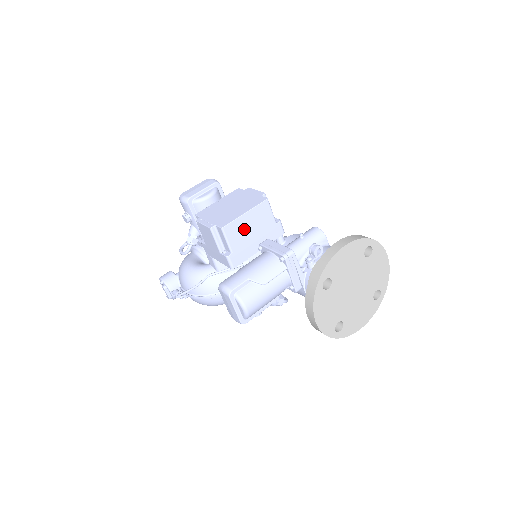
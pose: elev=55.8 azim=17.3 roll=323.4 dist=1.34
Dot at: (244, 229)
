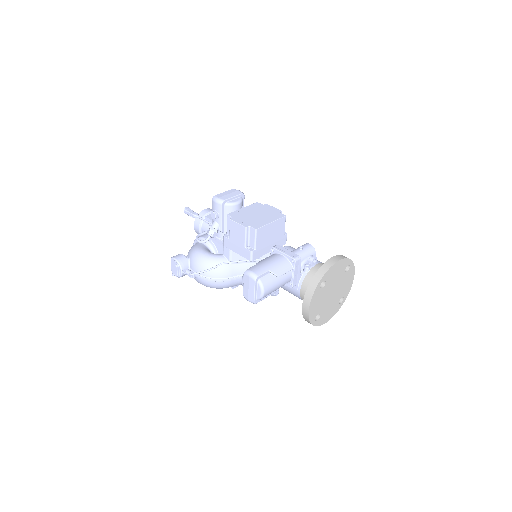
Dot at: (267, 234)
